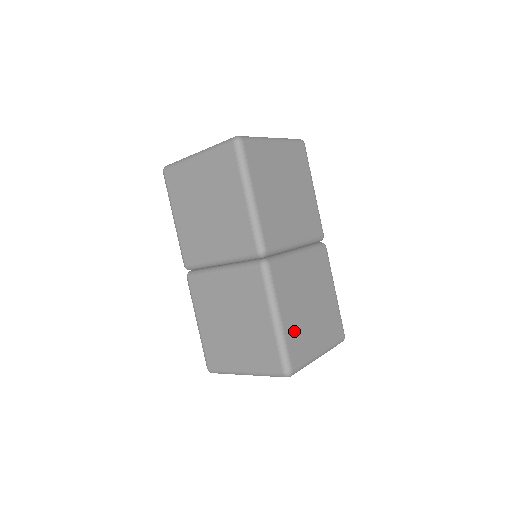
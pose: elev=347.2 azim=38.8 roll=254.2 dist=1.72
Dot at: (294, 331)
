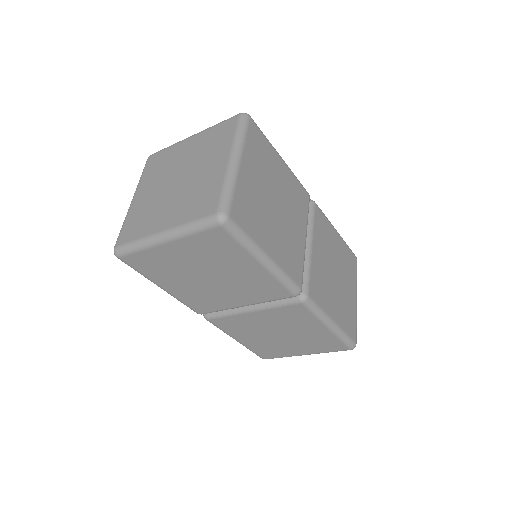
Dot at: (342, 315)
